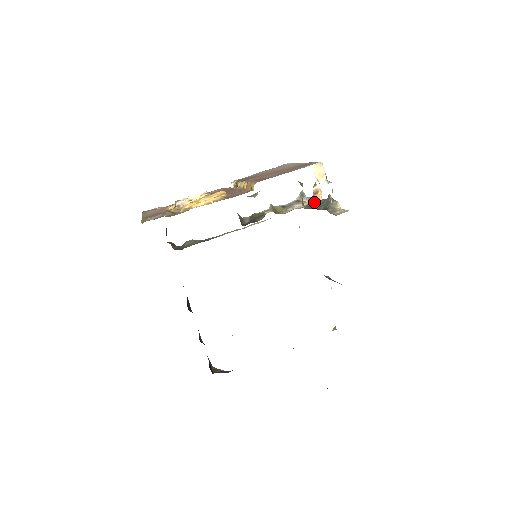
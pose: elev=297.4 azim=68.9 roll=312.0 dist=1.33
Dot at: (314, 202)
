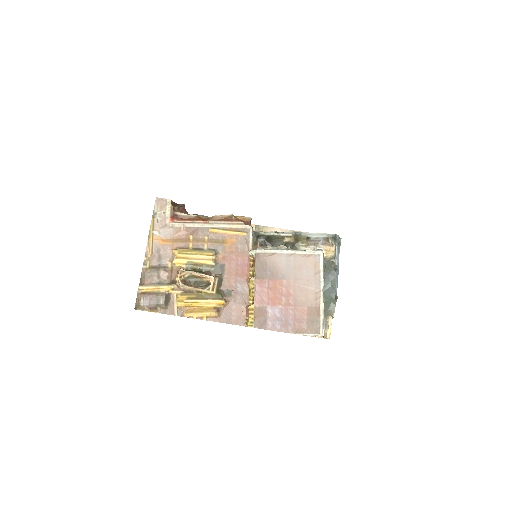
Dot at: (328, 276)
